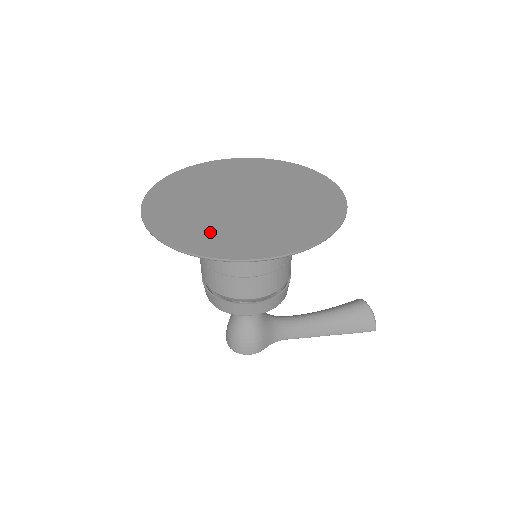
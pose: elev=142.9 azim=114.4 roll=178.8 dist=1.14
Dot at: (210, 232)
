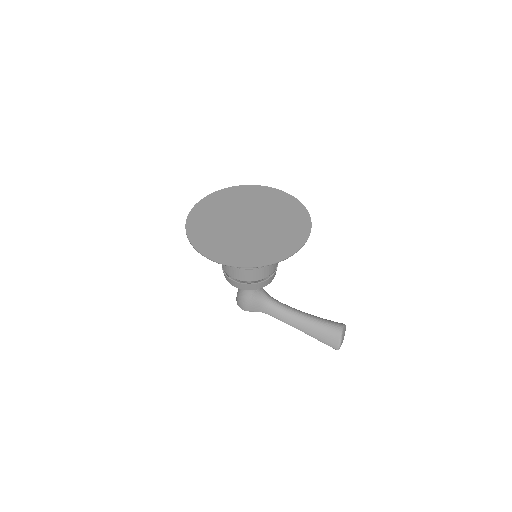
Dot at: (208, 231)
